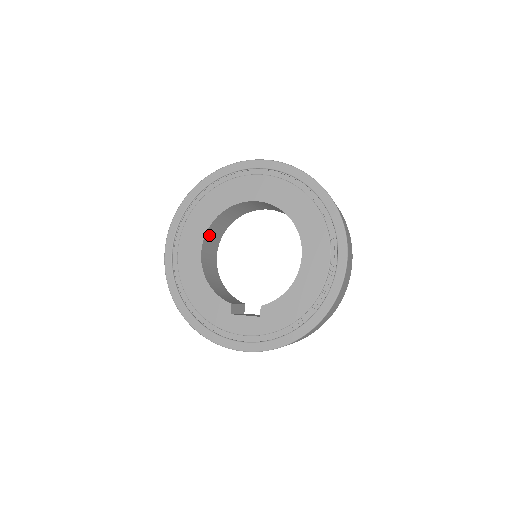
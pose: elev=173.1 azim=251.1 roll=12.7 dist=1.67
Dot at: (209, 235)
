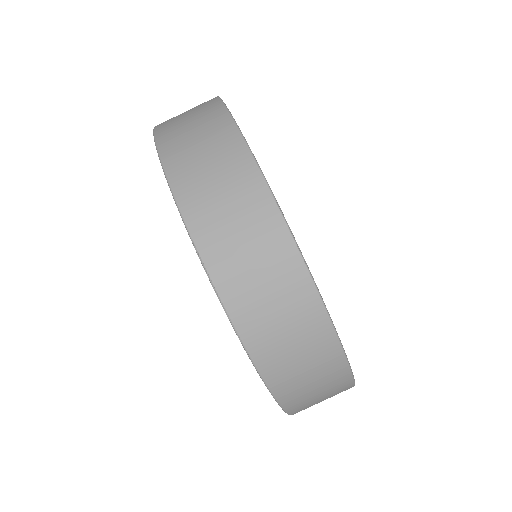
Dot at: occluded
